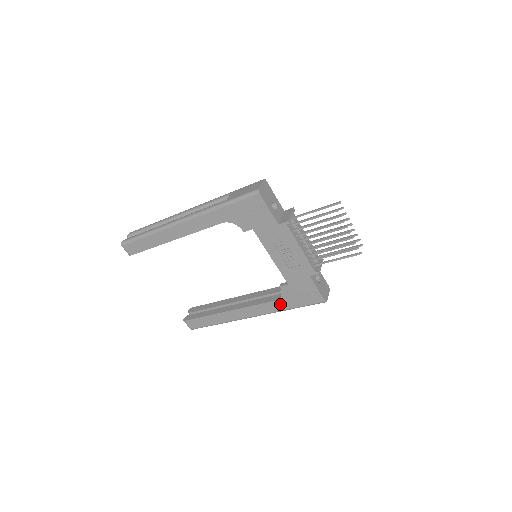
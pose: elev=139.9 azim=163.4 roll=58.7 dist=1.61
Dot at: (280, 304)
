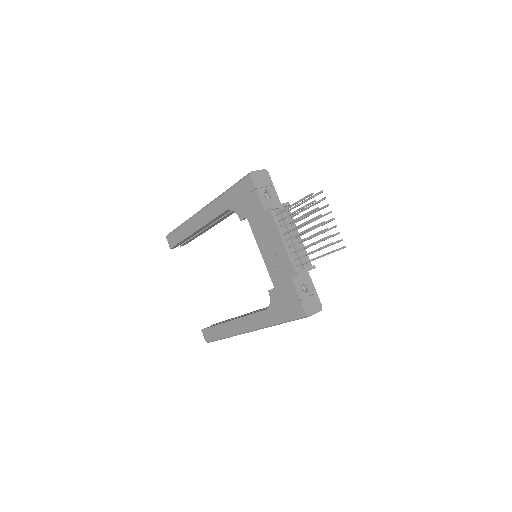
Dot at: (269, 315)
